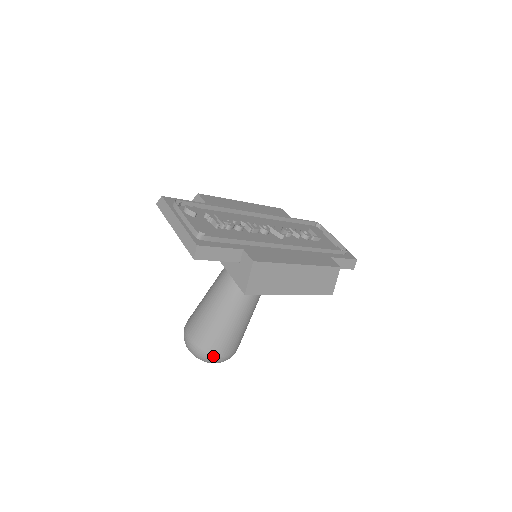
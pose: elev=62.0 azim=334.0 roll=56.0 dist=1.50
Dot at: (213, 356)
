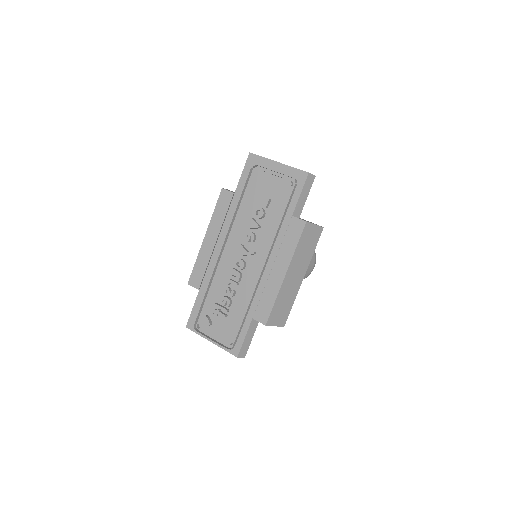
Dot at: (307, 276)
